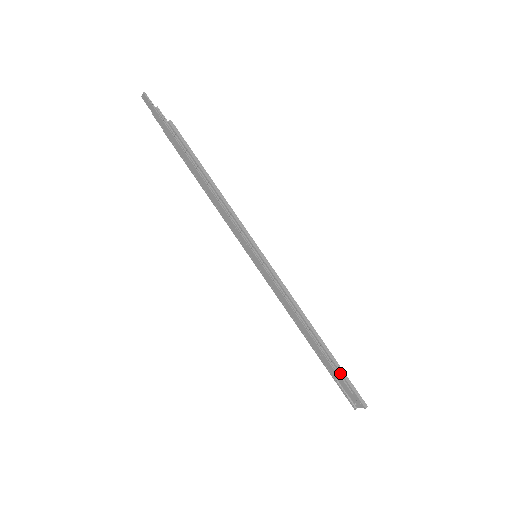
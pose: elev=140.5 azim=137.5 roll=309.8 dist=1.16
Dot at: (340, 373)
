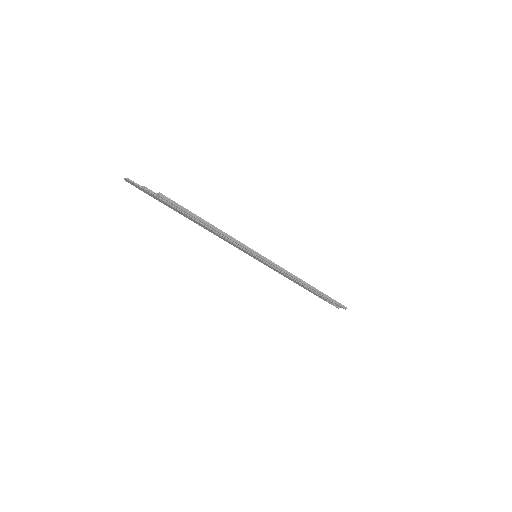
Dot at: (328, 299)
